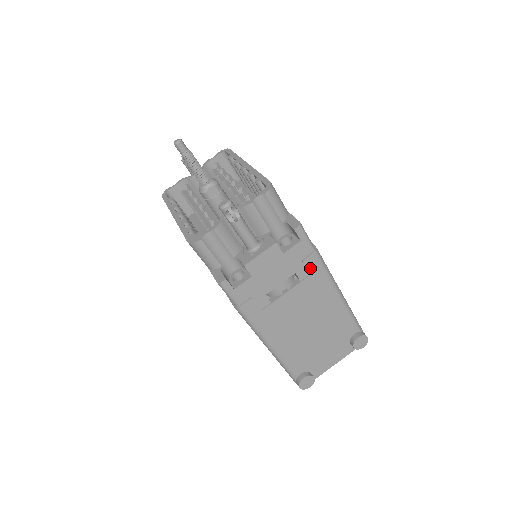
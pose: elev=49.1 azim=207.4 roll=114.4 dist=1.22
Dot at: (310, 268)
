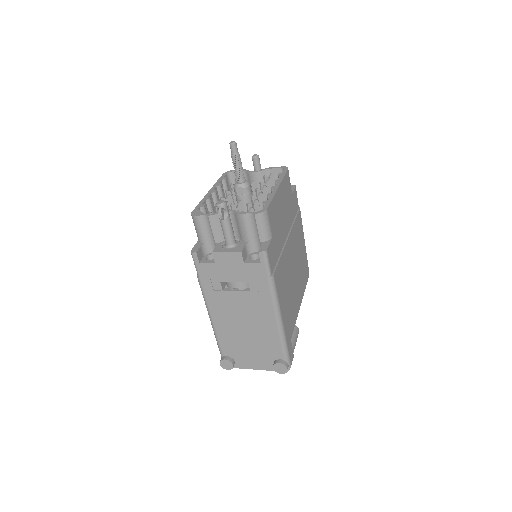
Dot at: (261, 286)
